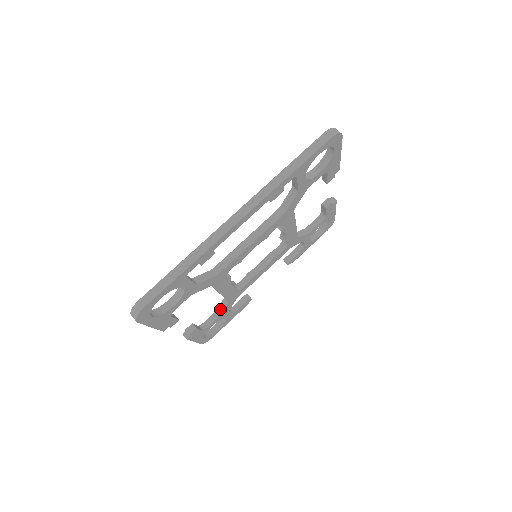
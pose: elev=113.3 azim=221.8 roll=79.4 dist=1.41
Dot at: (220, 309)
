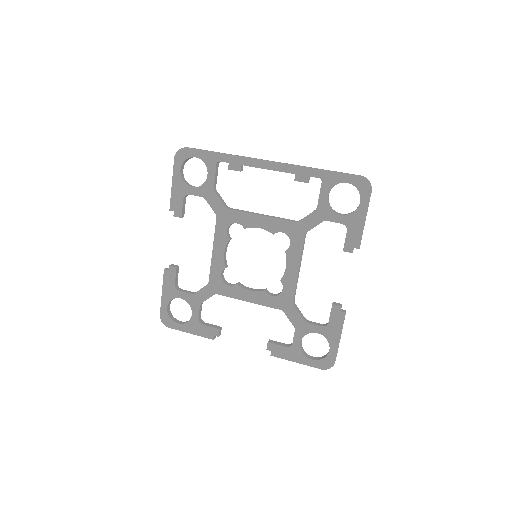
Dot at: (199, 290)
